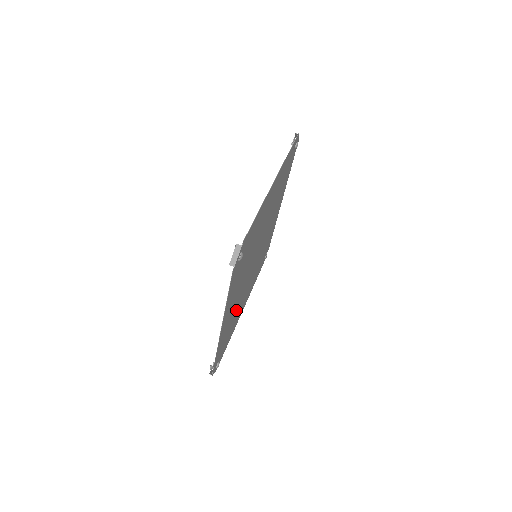
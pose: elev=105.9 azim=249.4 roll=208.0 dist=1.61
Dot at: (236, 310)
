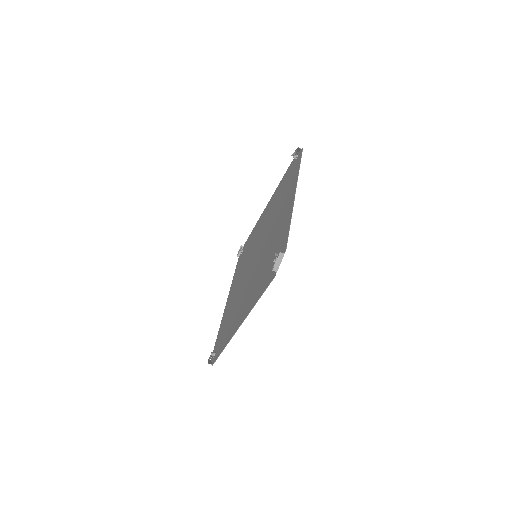
Dot at: (236, 305)
